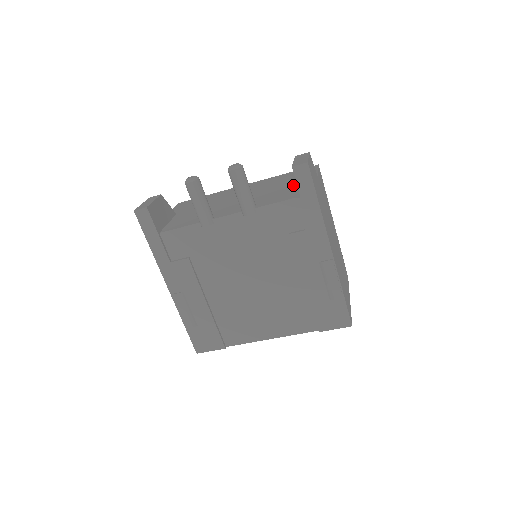
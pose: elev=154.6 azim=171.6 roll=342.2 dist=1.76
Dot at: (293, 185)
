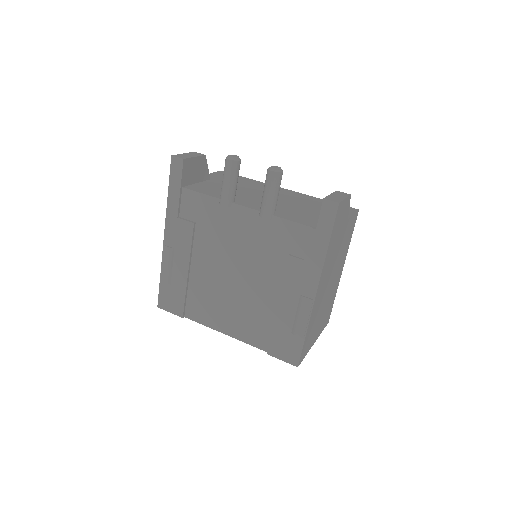
Dot at: occluded
